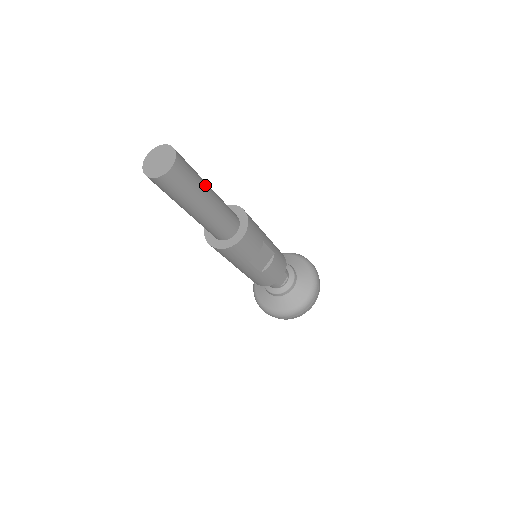
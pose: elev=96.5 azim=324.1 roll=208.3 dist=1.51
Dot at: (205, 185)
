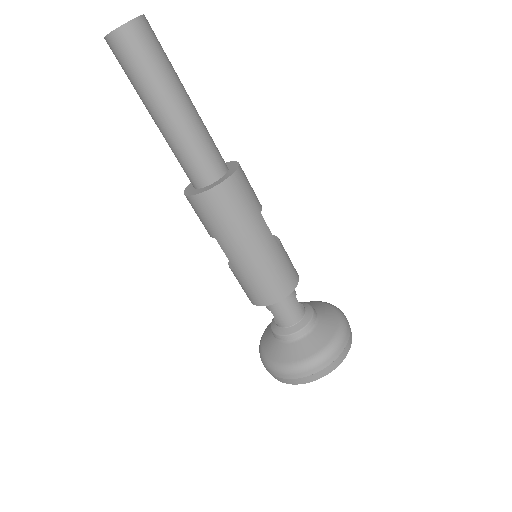
Dot at: occluded
